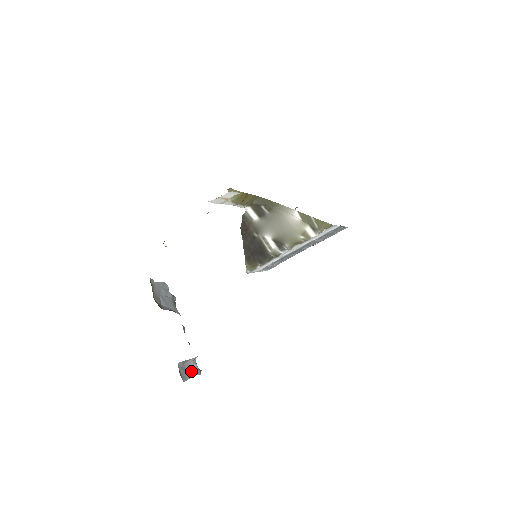
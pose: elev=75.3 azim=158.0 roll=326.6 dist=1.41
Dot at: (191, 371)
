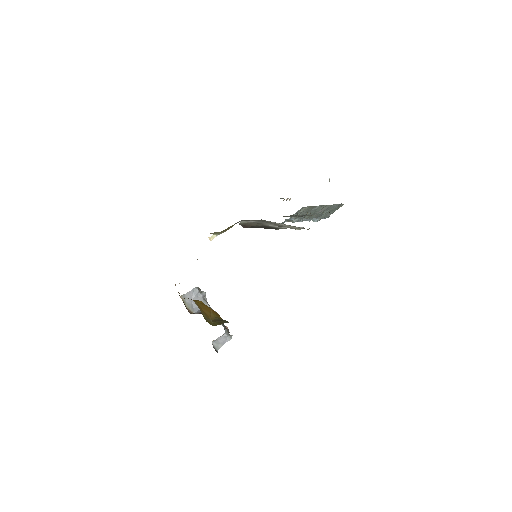
Dot at: (223, 341)
